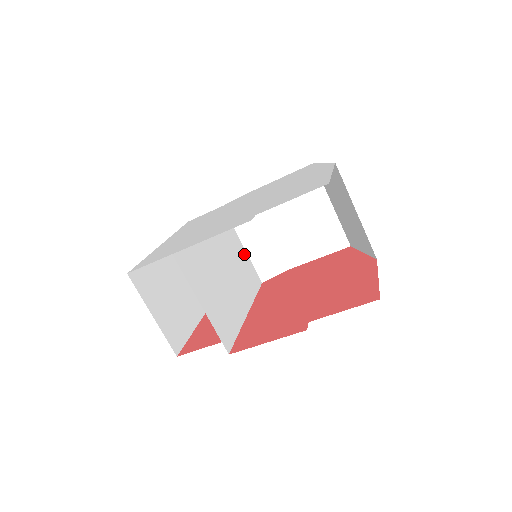
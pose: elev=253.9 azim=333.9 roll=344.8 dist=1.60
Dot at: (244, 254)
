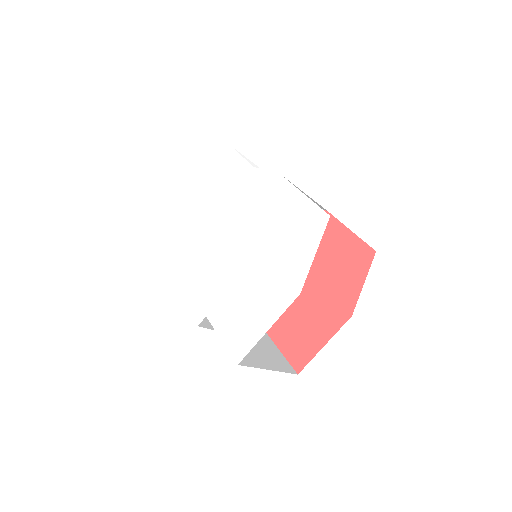
Dot at: occluded
